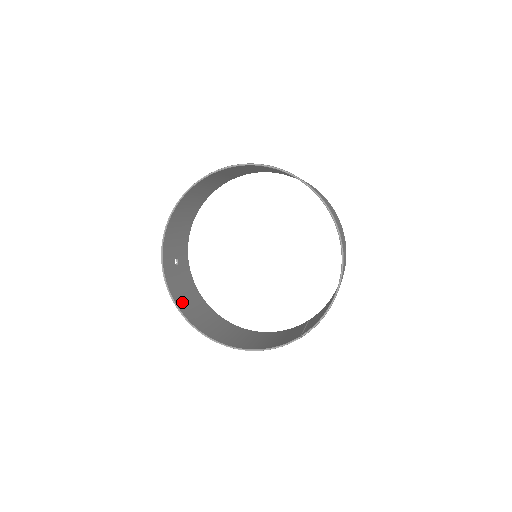
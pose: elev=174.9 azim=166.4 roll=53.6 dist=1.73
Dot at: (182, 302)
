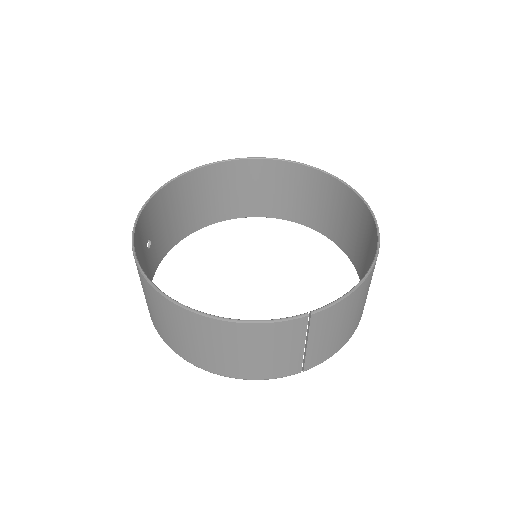
Dot at: occluded
